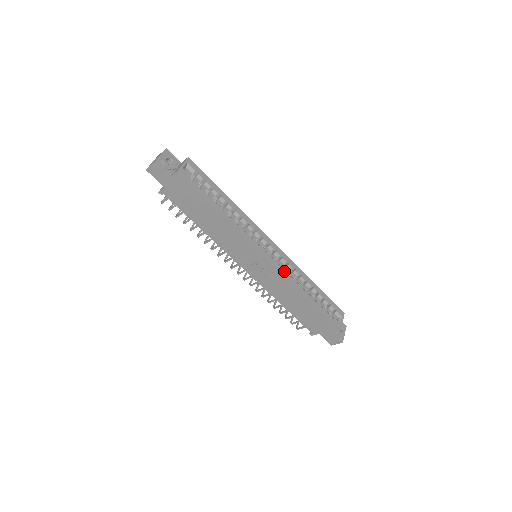
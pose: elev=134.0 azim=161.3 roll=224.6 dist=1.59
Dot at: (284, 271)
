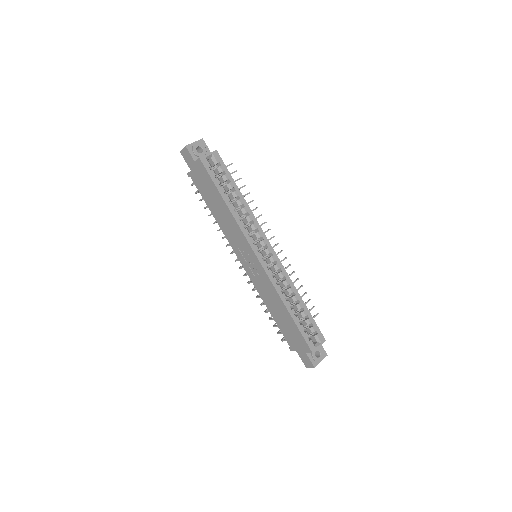
Dot at: occluded
